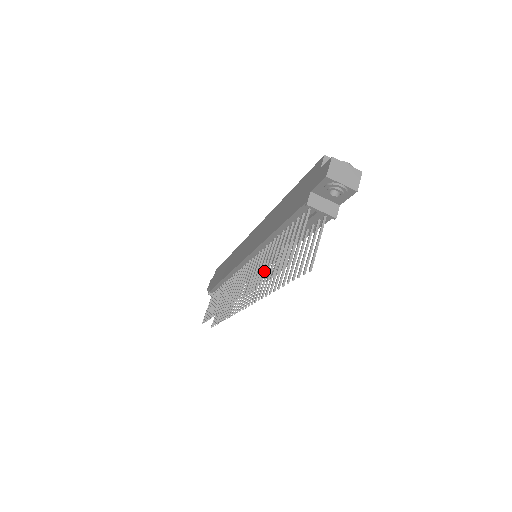
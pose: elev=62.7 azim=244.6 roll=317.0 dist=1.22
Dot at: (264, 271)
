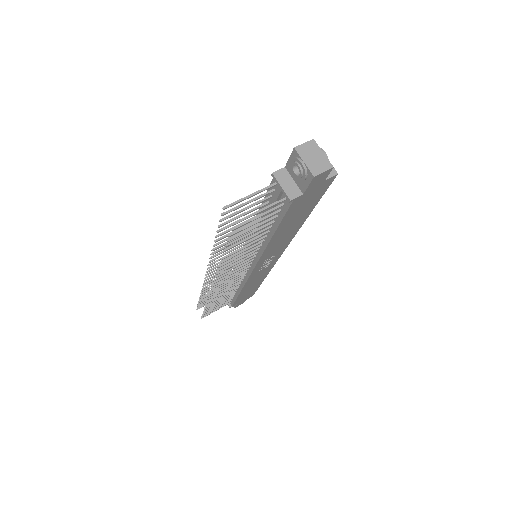
Dot at: (227, 238)
